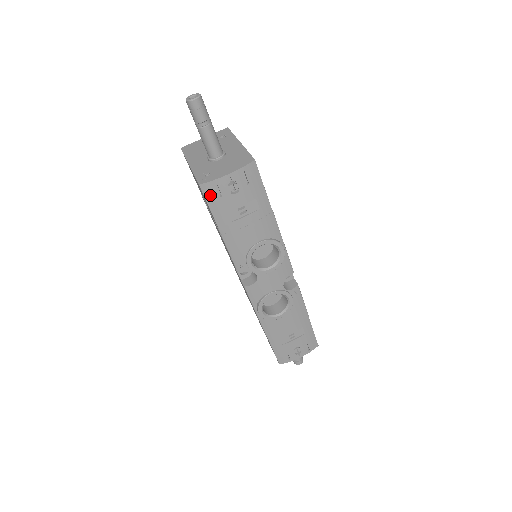
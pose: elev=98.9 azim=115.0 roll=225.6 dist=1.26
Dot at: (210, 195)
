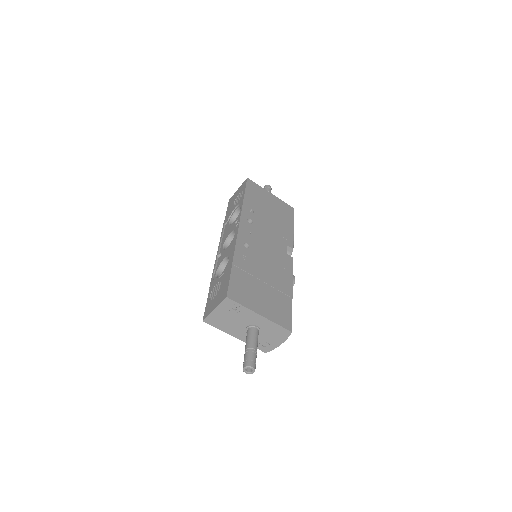
Dot at: occluded
